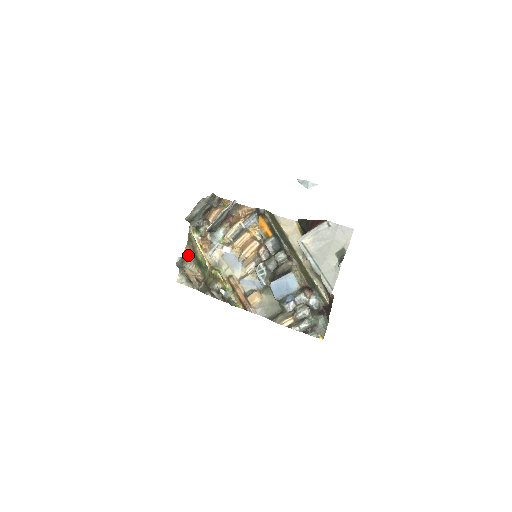
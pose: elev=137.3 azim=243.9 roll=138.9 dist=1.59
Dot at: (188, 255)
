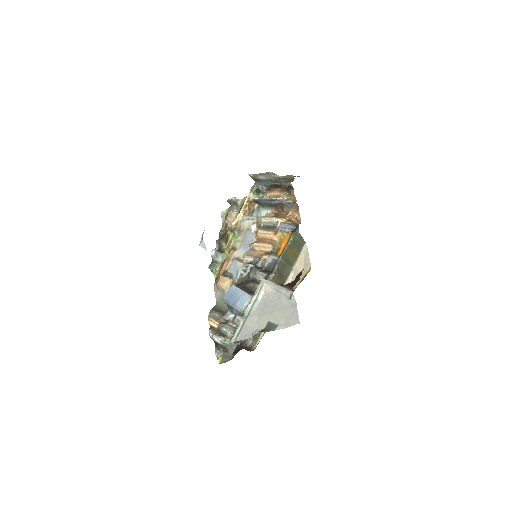
Dot at: (242, 203)
